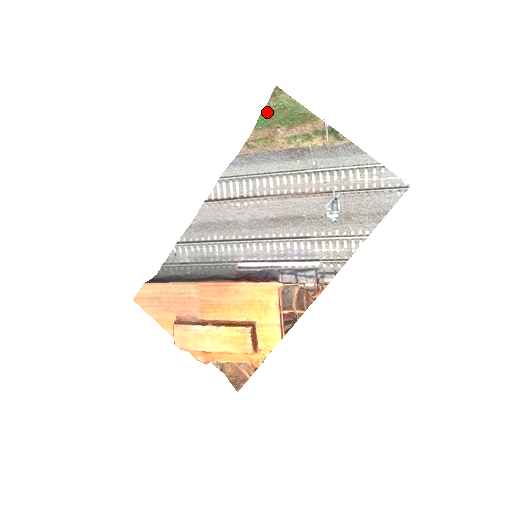
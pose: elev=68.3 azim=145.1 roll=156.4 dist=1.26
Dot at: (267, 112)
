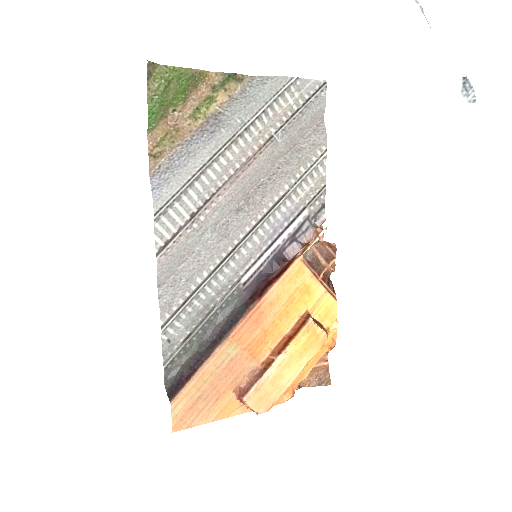
Dot at: (153, 101)
